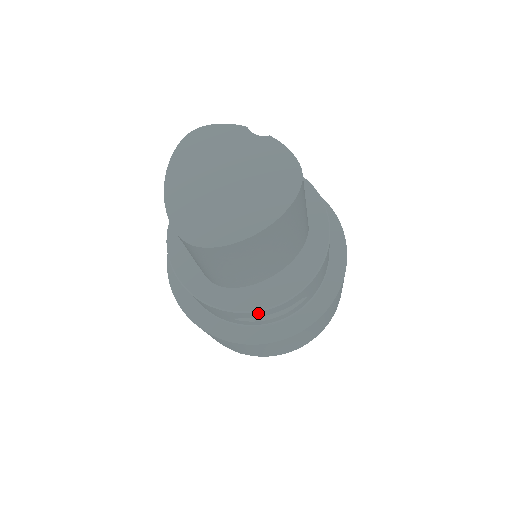
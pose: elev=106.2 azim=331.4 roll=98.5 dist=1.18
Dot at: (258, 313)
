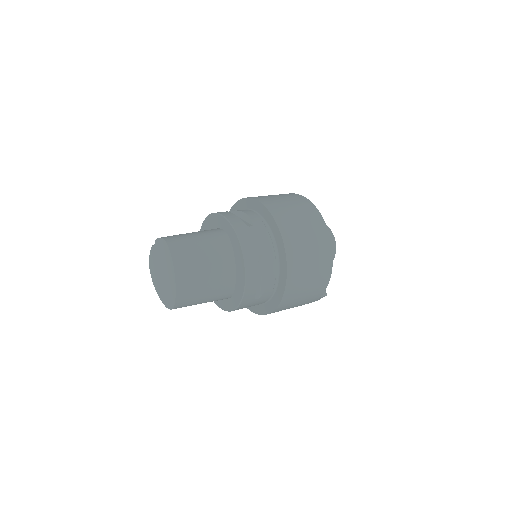
Dot at: (248, 290)
